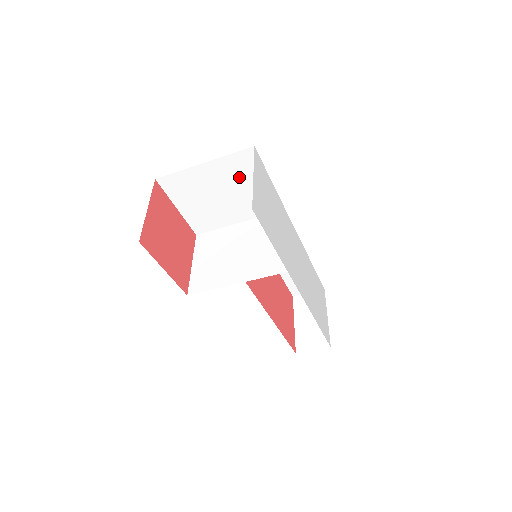
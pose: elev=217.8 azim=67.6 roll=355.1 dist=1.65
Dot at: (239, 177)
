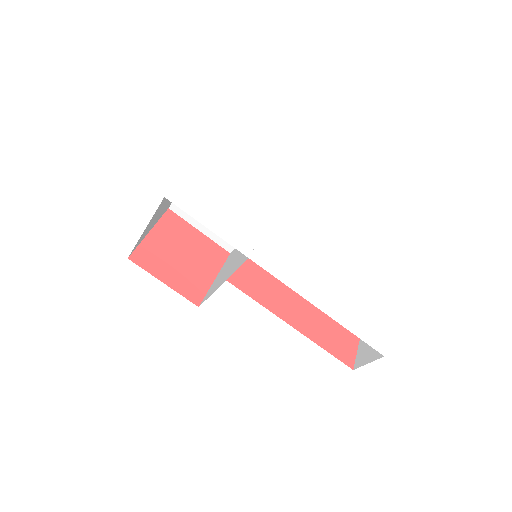
Dot at: occluded
